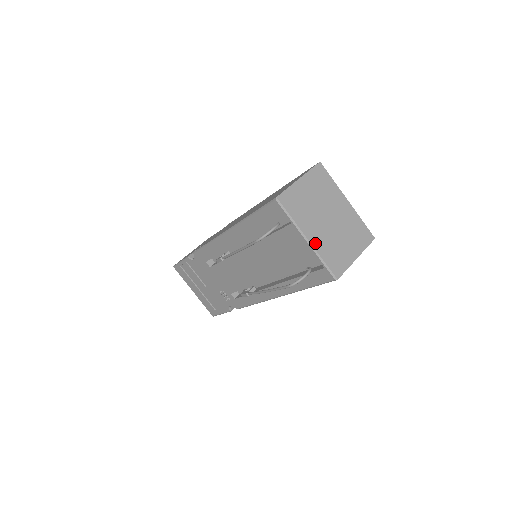
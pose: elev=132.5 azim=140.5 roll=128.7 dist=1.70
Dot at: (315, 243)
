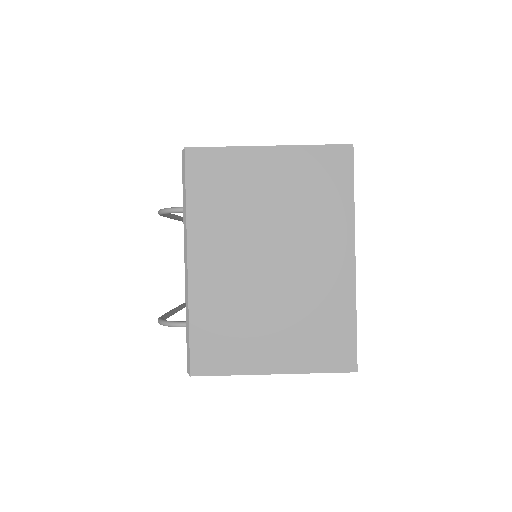
Dot at: (198, 280)
